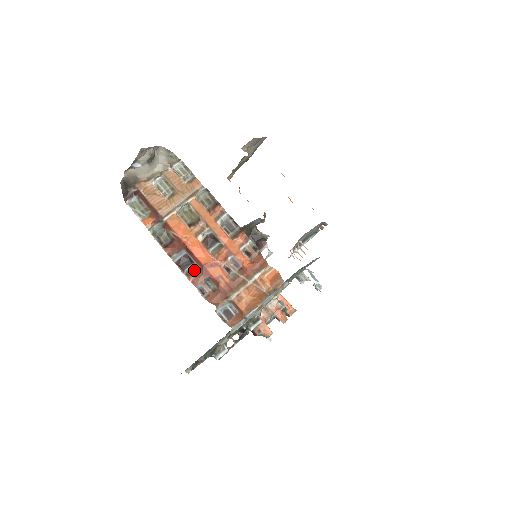
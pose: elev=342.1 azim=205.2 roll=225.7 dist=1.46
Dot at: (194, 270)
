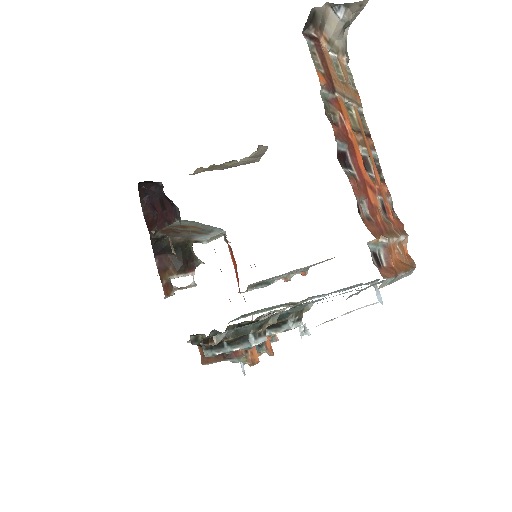
Dot at: (354, 176)
